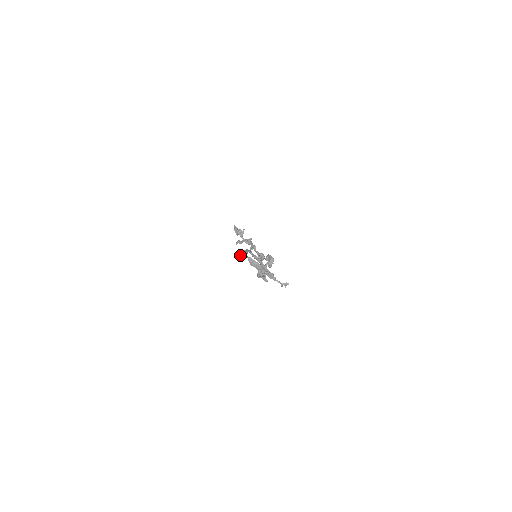
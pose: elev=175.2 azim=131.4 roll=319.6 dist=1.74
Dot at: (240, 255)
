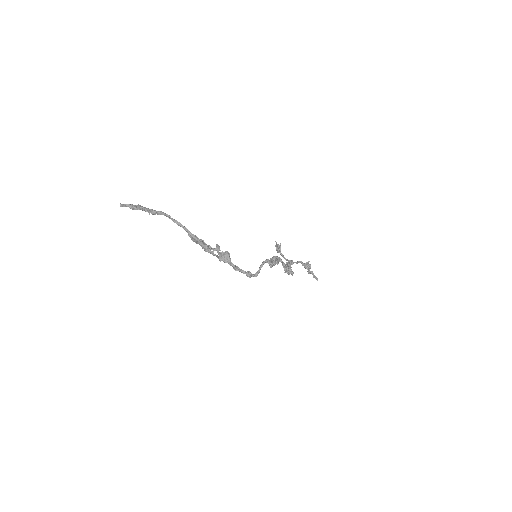
Dot at: (120, 203)
